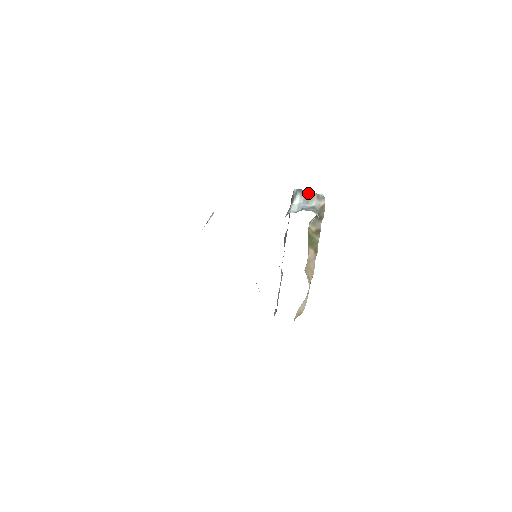
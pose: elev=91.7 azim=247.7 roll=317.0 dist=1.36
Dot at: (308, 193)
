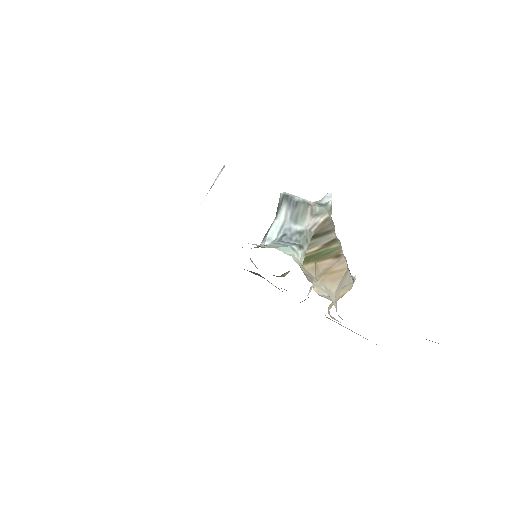
Dot at: (298, 204)
